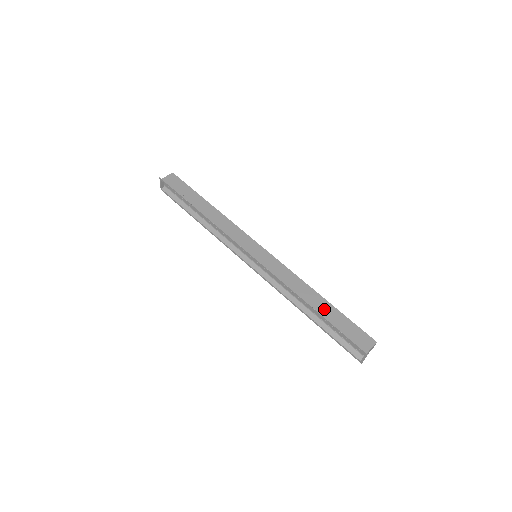
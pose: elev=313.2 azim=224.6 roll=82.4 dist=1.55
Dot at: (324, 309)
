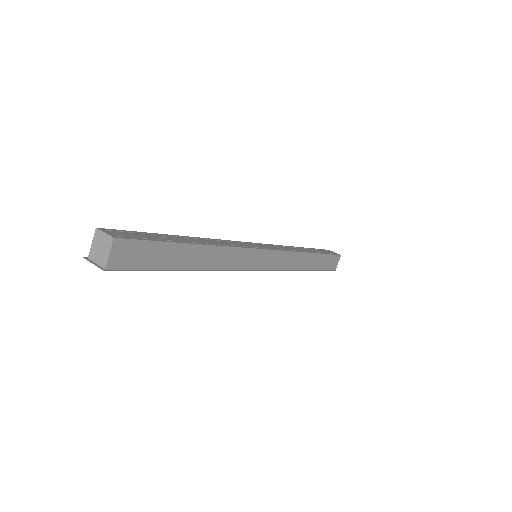
Dot at: (315, 263)
